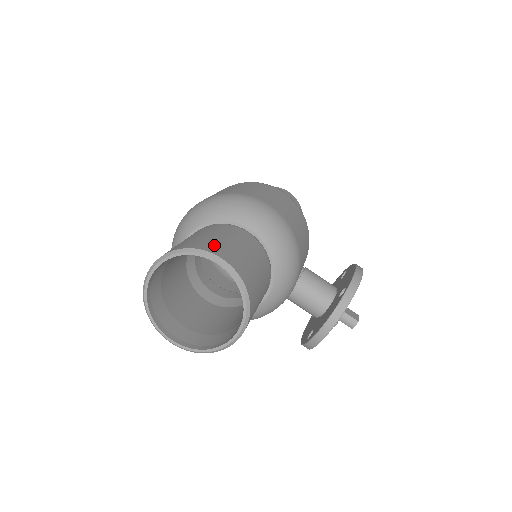
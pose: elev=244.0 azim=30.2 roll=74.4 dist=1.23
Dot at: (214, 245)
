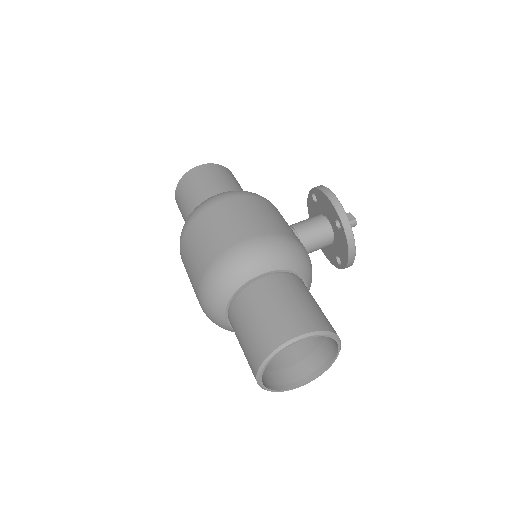
Dot at: (277, 329)
